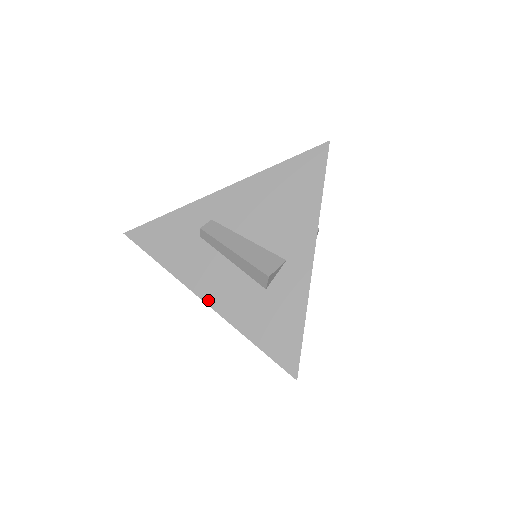
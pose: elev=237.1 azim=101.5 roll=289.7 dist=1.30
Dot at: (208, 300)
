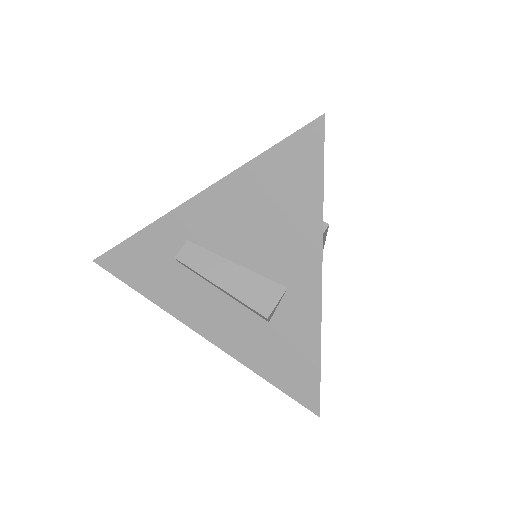
Dot at: (205, 334)
